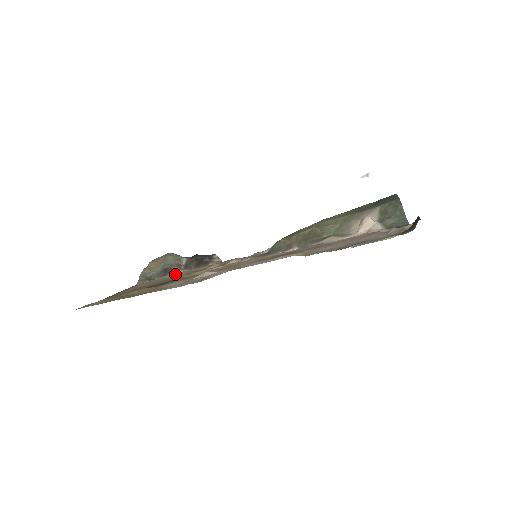
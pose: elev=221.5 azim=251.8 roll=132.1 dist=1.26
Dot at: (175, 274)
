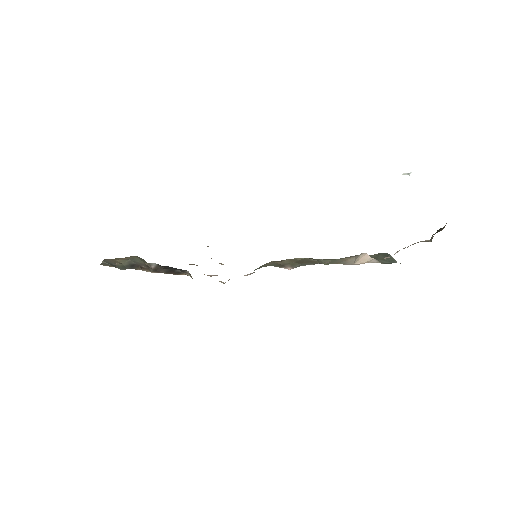
Dot at: occluded
